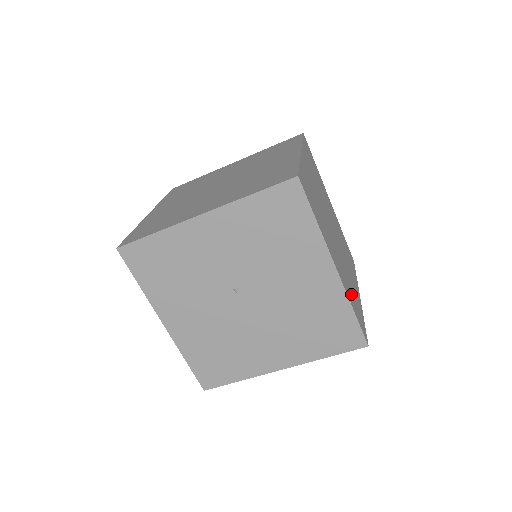
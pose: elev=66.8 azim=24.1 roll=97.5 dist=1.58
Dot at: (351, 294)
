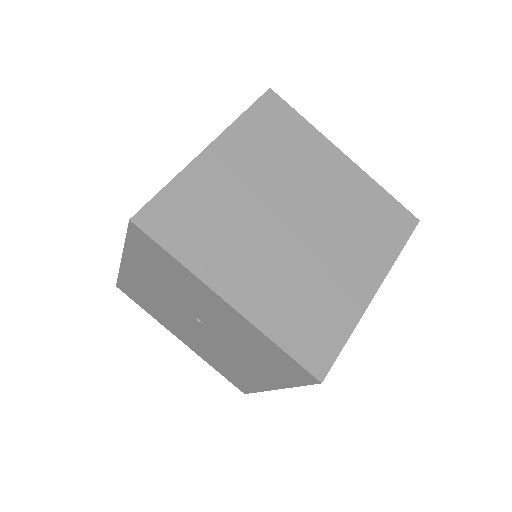
Dot at: occluded
